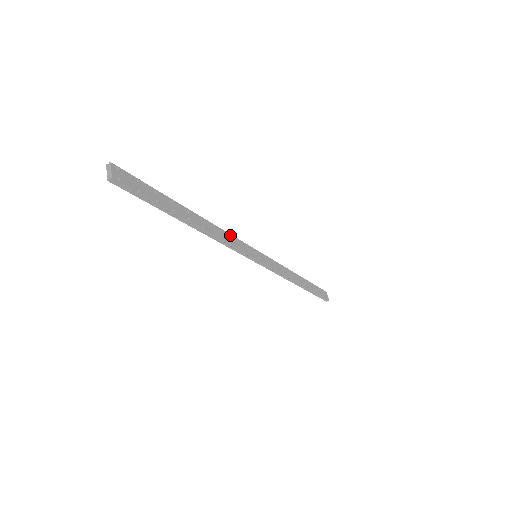
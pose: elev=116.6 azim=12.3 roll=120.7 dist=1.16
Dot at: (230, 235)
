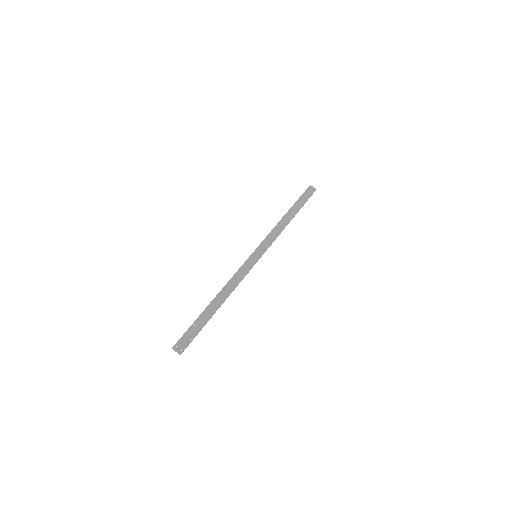
Dot at: (236, 274)
